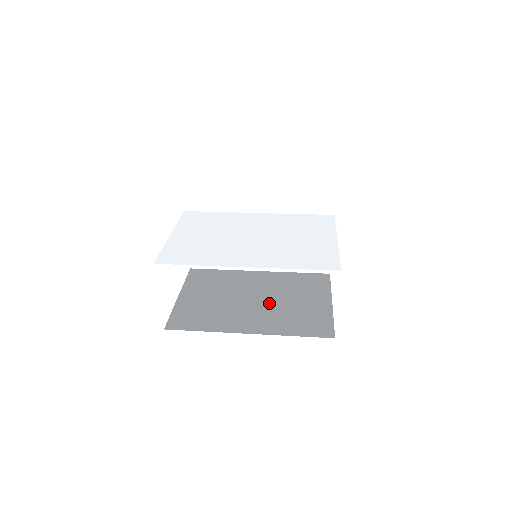
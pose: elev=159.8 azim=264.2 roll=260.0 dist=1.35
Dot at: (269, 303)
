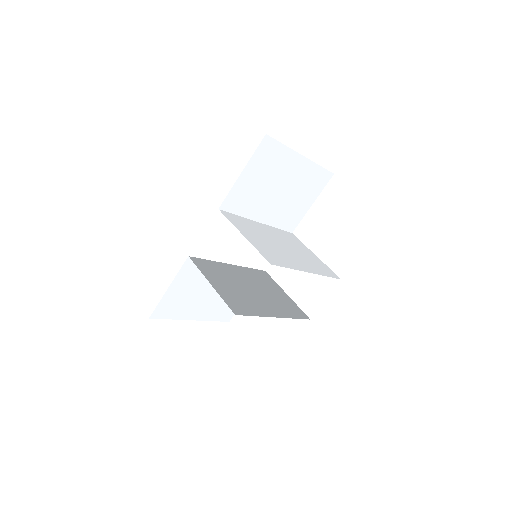
Dot at: (263, 293)
